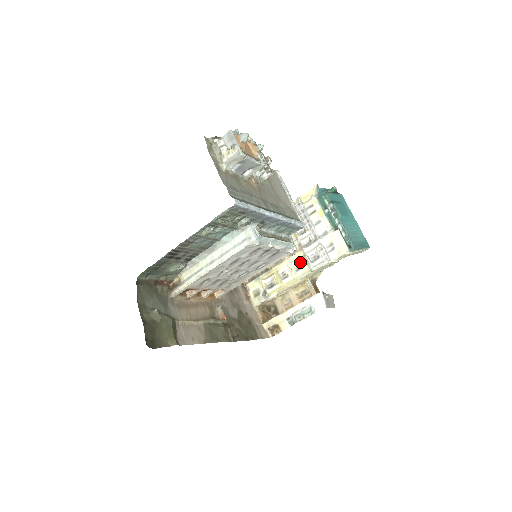
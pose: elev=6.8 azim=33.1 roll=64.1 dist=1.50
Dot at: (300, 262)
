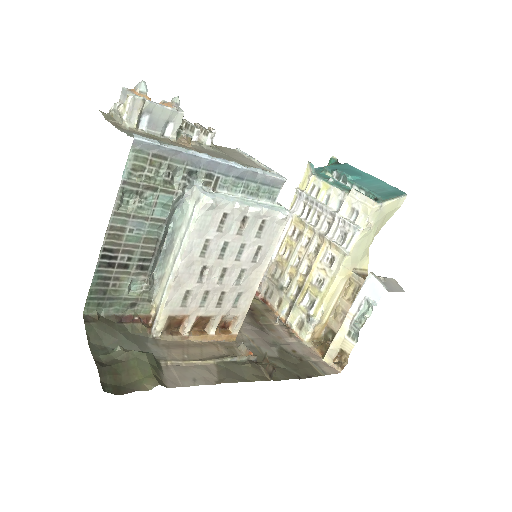
Dot at: (329, 255)
